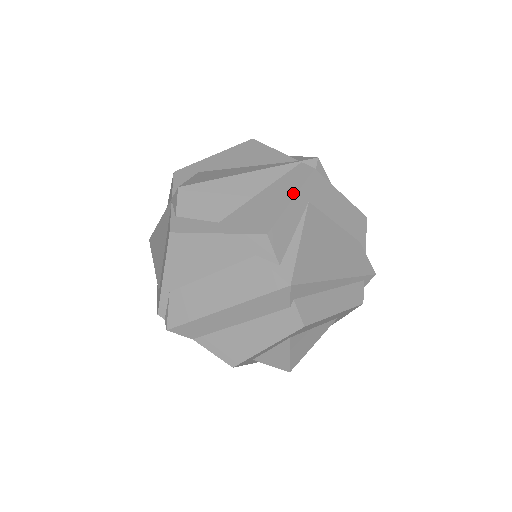
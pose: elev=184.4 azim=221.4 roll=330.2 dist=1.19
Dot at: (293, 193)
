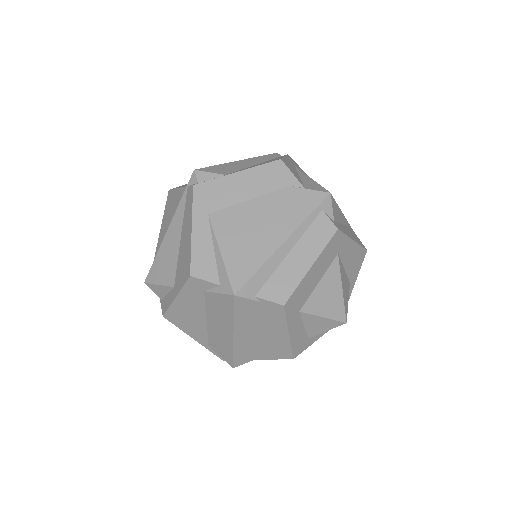
Dot at: (190, 223)
